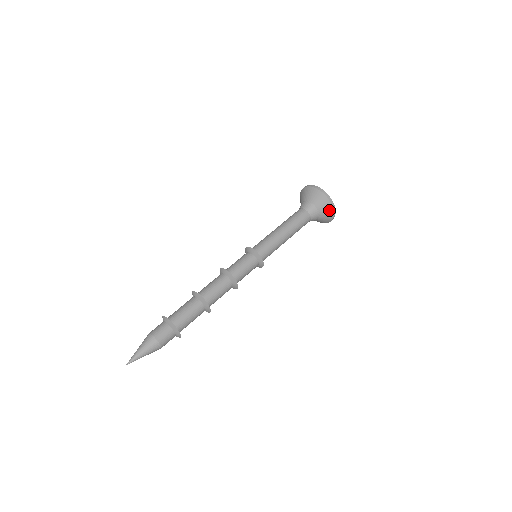
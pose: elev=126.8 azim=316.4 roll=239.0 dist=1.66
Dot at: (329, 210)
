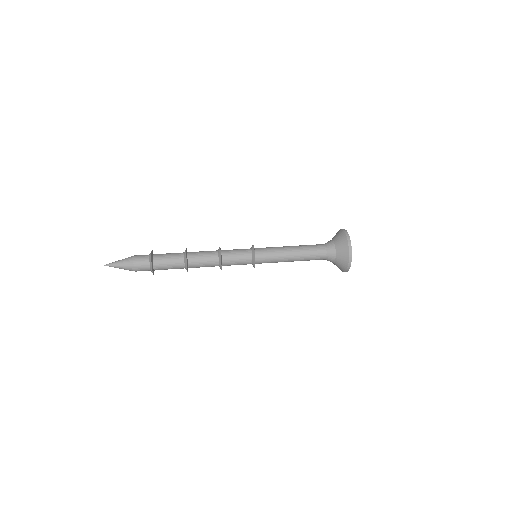
Dot at: (343, 237)
